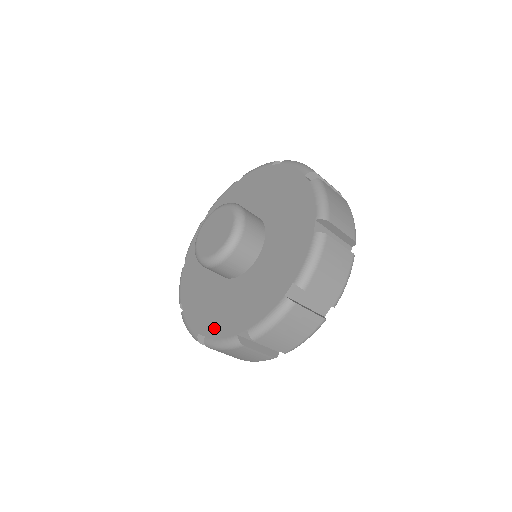
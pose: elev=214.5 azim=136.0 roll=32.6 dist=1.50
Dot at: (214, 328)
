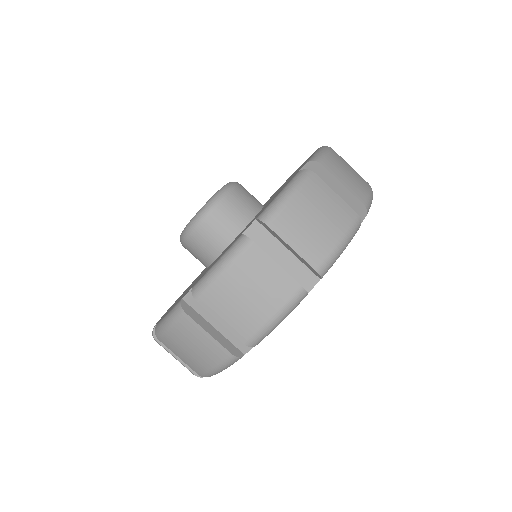
Dot at: occluded
